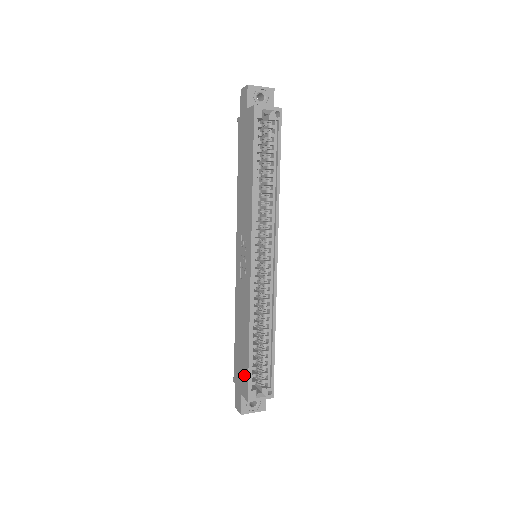
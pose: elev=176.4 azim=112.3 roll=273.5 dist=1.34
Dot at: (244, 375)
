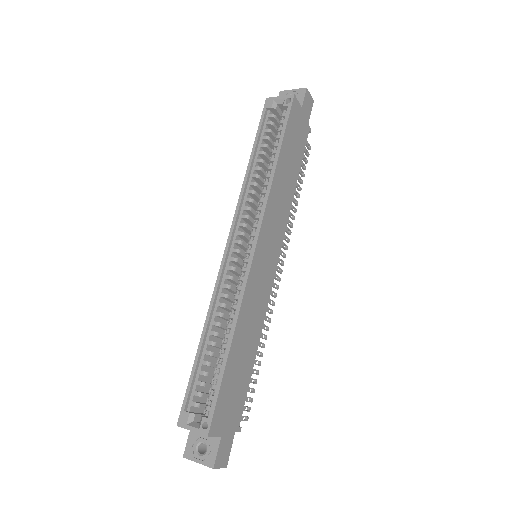
Dot at: occluded
